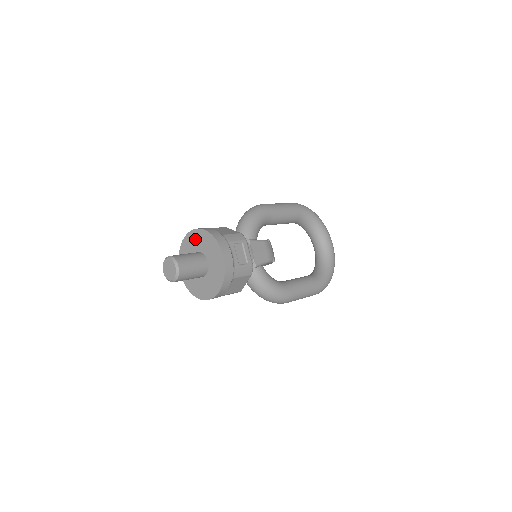
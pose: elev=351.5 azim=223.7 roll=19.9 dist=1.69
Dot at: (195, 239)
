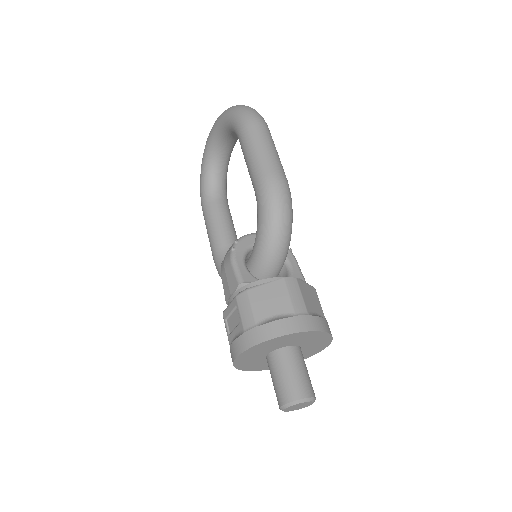
Dot at: (303, 338)
